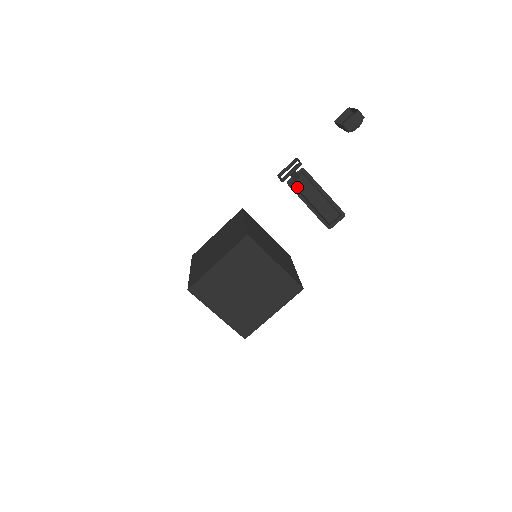
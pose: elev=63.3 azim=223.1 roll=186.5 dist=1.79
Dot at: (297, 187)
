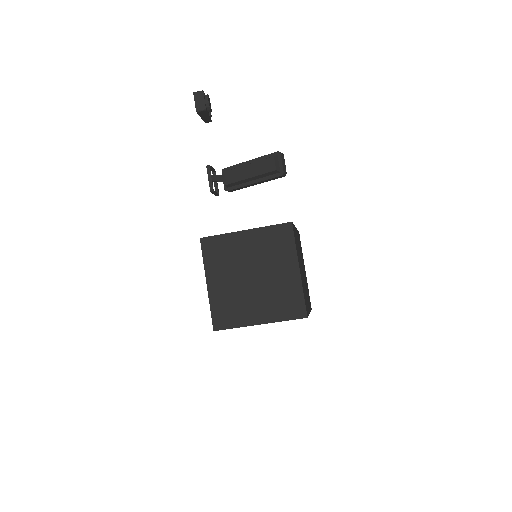
Dot at: (231, 183)
